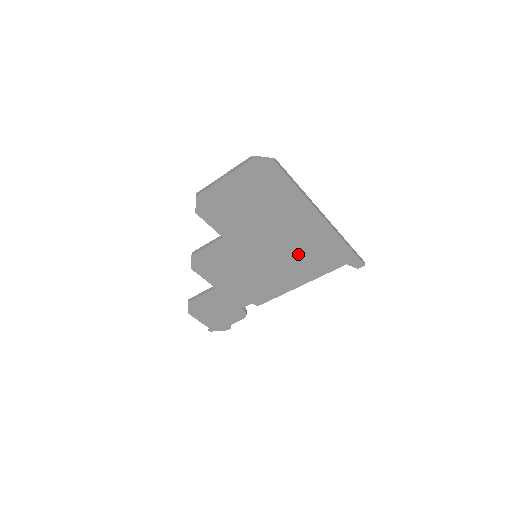
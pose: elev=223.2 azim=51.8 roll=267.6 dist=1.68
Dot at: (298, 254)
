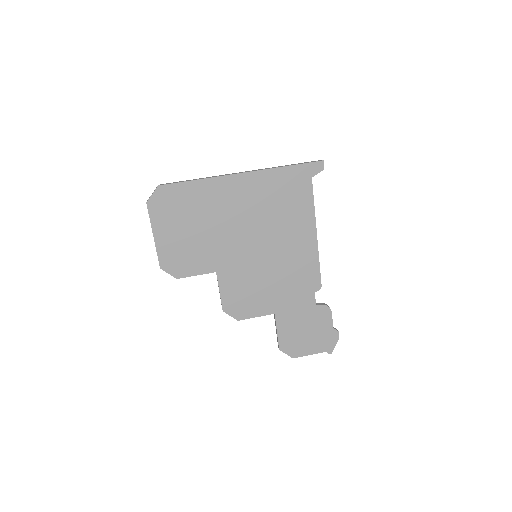
Dot at: (273, 217)
